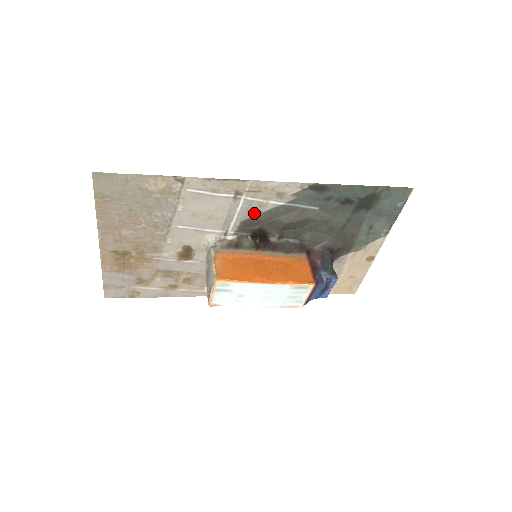
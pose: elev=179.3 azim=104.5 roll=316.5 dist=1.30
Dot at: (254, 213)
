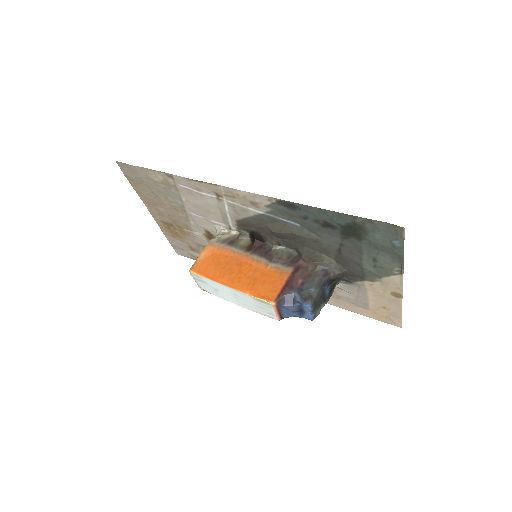
Dot at: (242, 216)
